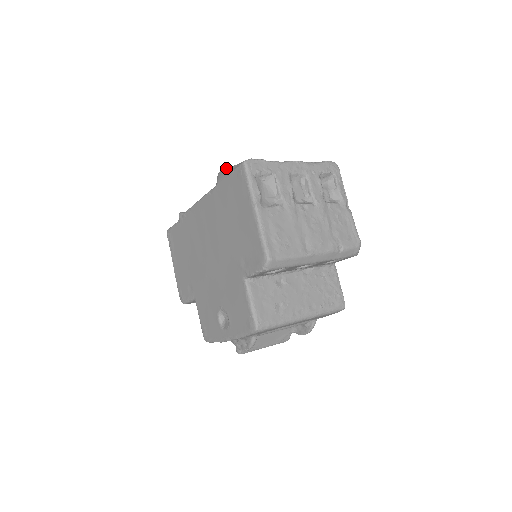
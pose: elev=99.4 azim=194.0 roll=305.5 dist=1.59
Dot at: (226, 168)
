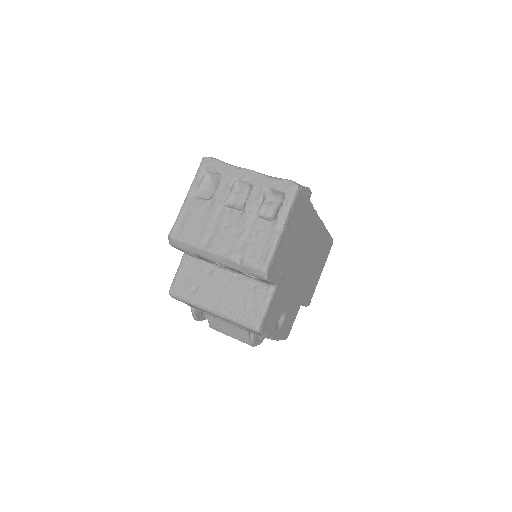
Dot at: occluded
